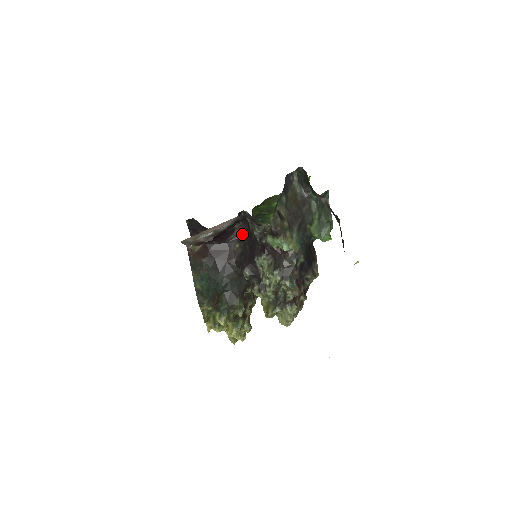
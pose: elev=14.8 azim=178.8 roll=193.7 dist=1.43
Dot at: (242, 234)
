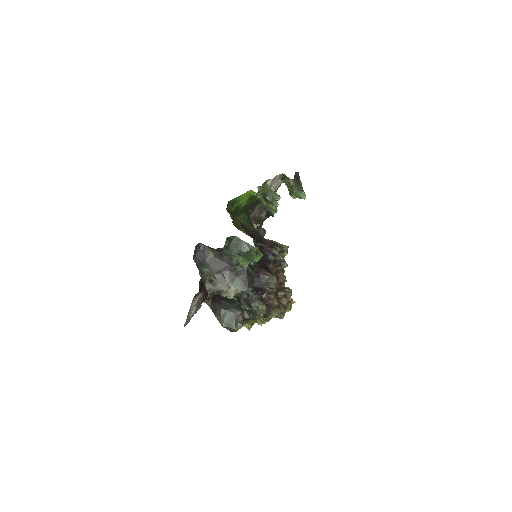
Dot at: occluded
